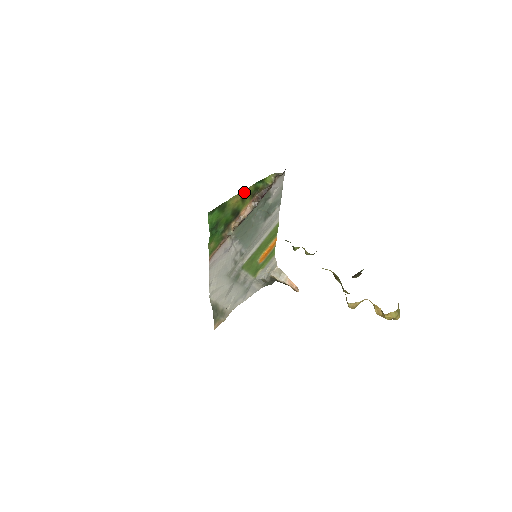
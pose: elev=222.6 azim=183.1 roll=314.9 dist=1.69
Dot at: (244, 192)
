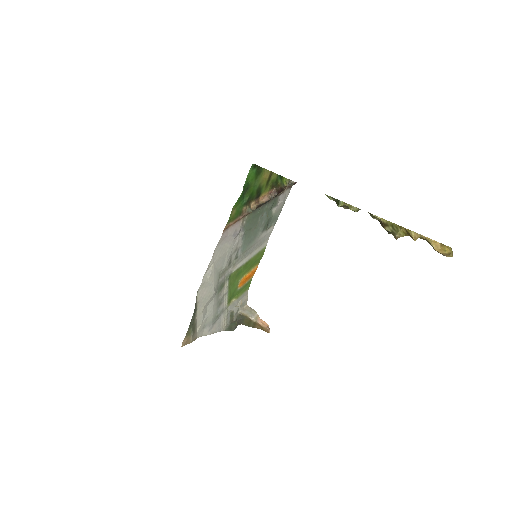
Dot at: (271, 174)
